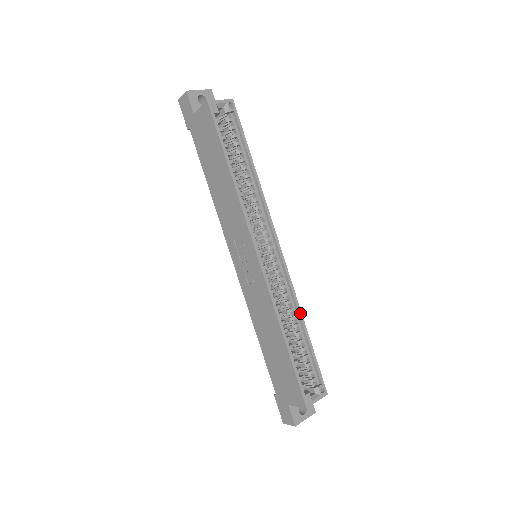
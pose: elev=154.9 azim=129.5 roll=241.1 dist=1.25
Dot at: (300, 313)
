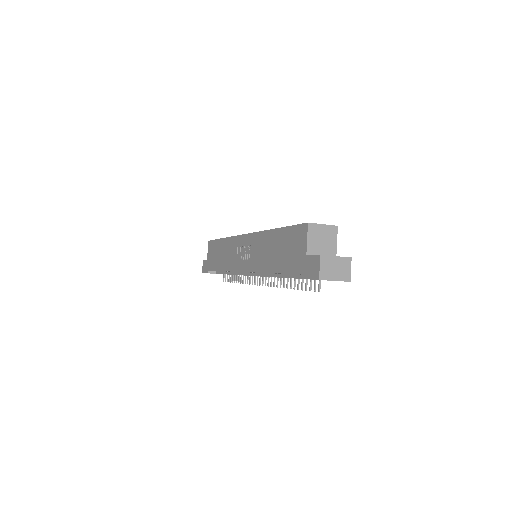
Dot at: occluded
